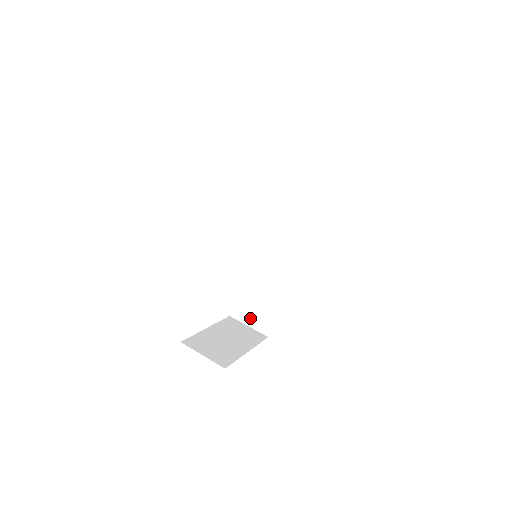
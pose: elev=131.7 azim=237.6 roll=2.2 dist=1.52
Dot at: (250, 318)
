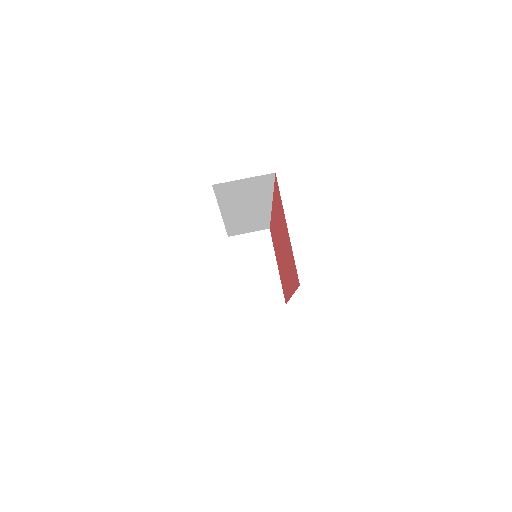
Dot at: (247, 231)
